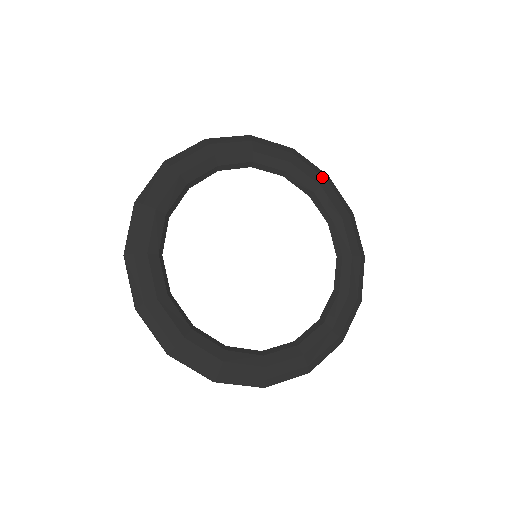
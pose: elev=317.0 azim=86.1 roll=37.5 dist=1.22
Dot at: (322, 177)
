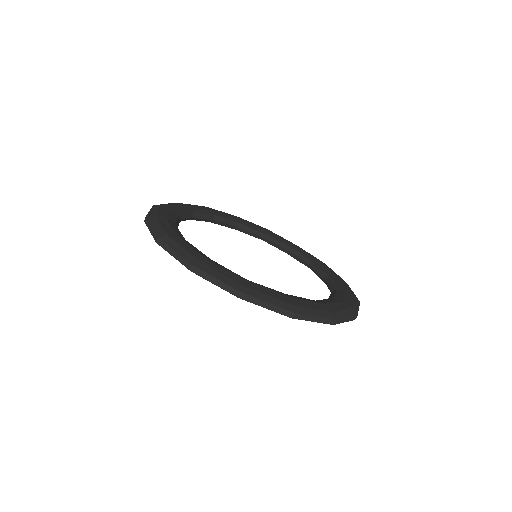
Dot at: (341, 278)
